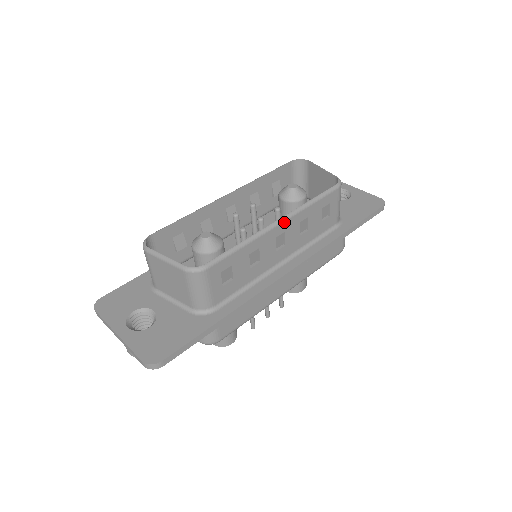
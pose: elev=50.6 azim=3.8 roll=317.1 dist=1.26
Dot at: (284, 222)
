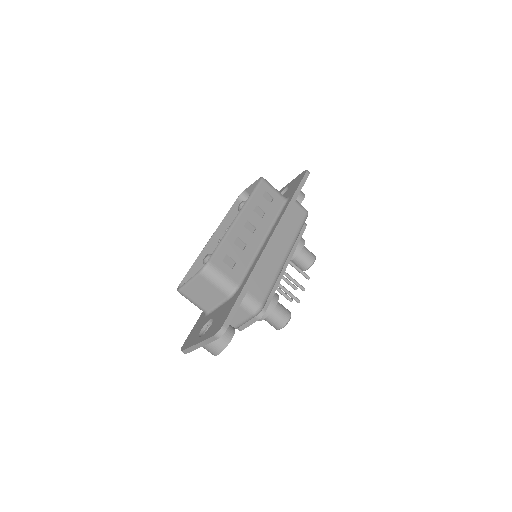
Dot at: (241, 215)
